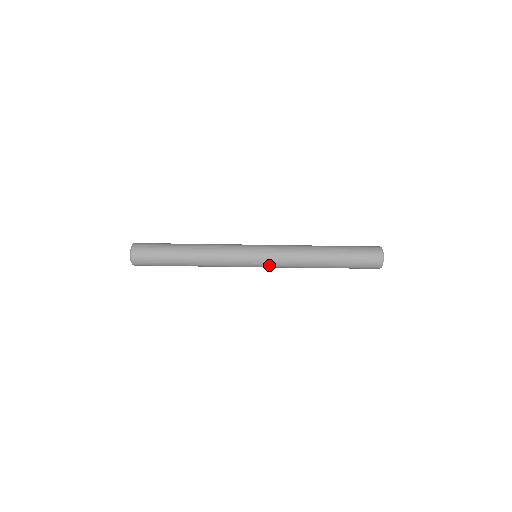
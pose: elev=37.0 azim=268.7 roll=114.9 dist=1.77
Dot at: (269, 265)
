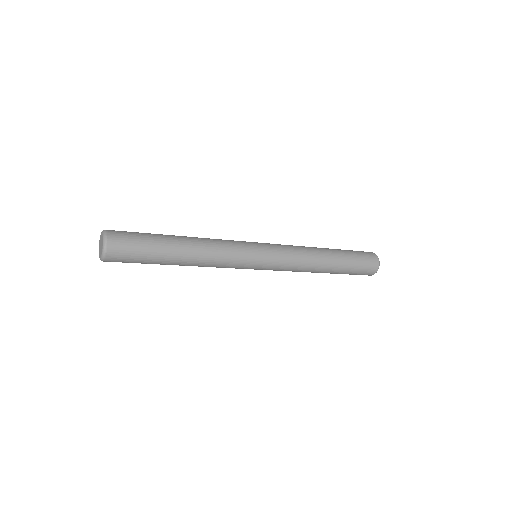
Dot at: occluded
